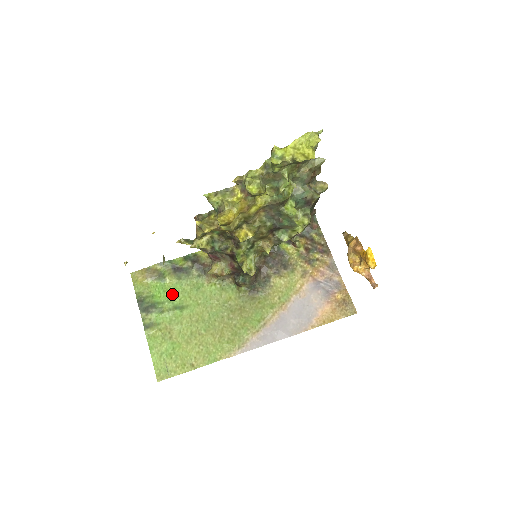
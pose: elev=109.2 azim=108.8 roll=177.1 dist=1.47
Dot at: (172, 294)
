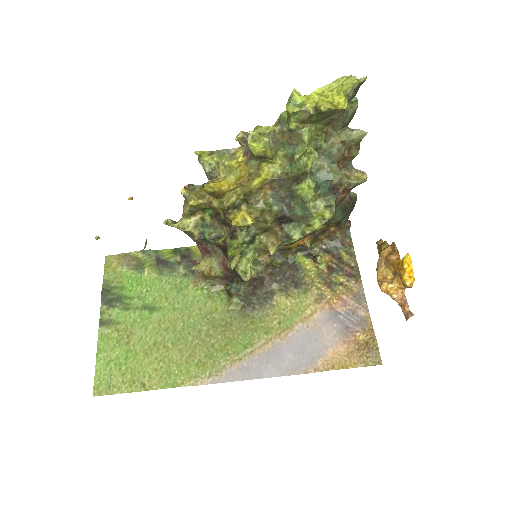
Dot at: (146, 290)
